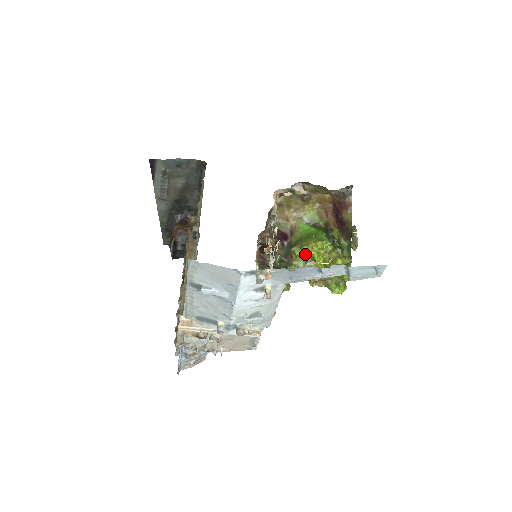
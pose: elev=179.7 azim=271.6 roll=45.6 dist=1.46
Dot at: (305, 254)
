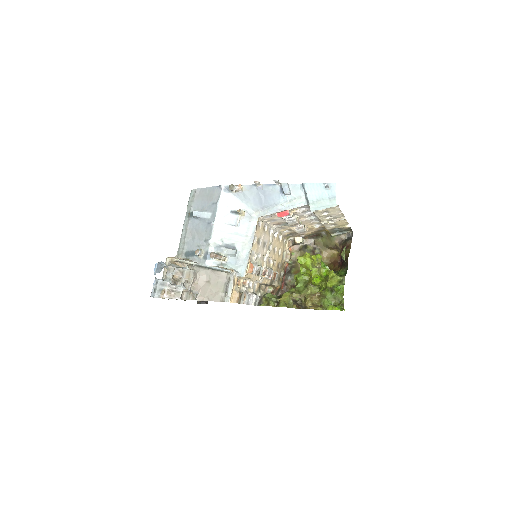
Dot at: (302, 270)
